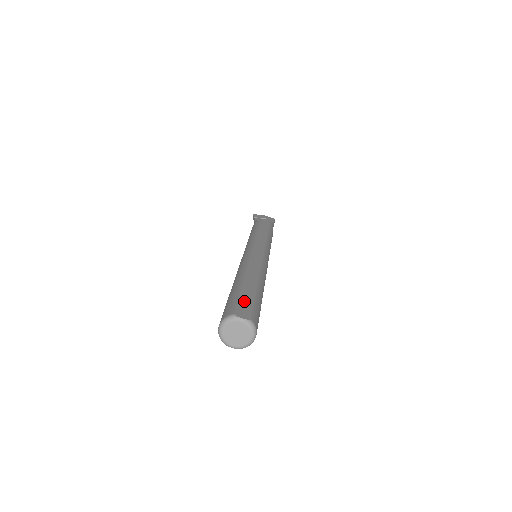
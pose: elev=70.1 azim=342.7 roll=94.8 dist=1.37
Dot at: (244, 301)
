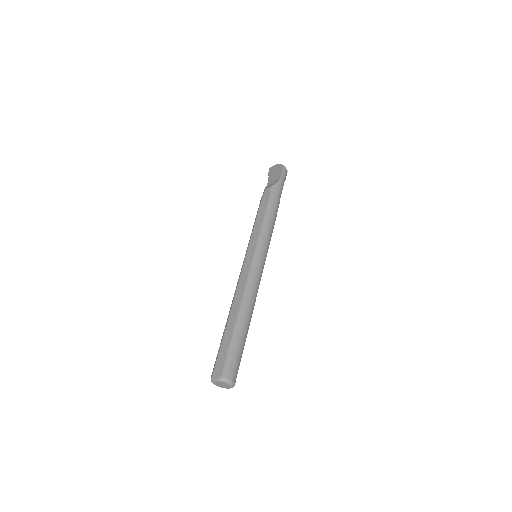
Dot at: (221, 356)
